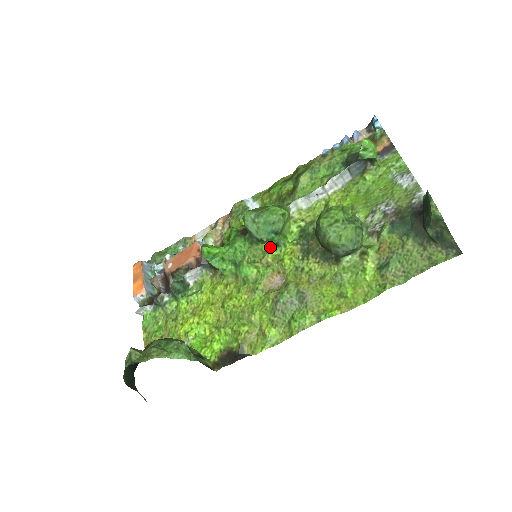
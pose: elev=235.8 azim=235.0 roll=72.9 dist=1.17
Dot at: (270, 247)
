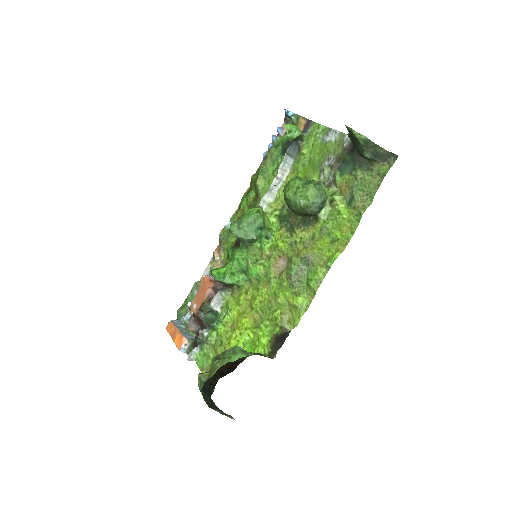
Dot at: (263, 243)
